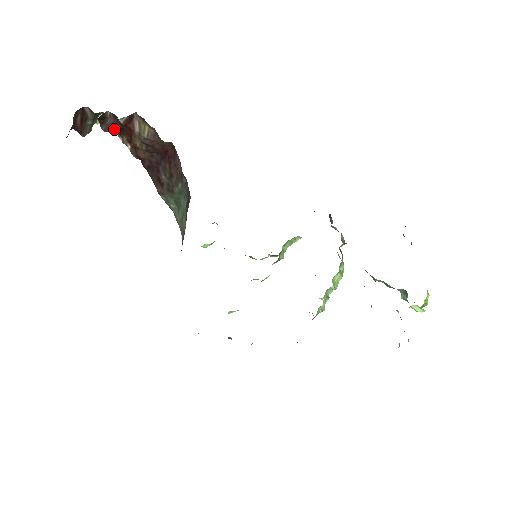
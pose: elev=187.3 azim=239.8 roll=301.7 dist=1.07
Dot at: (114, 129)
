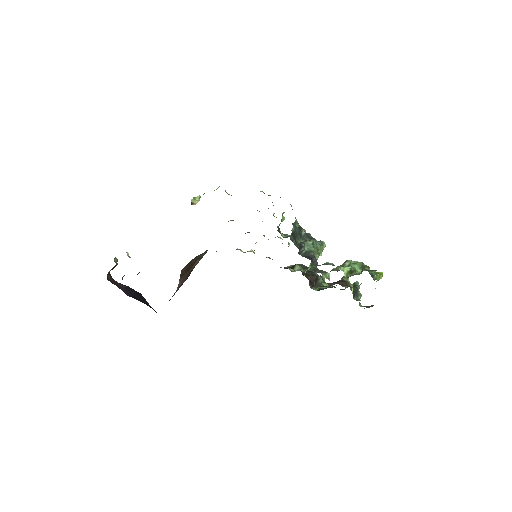
Dot at: occluded
